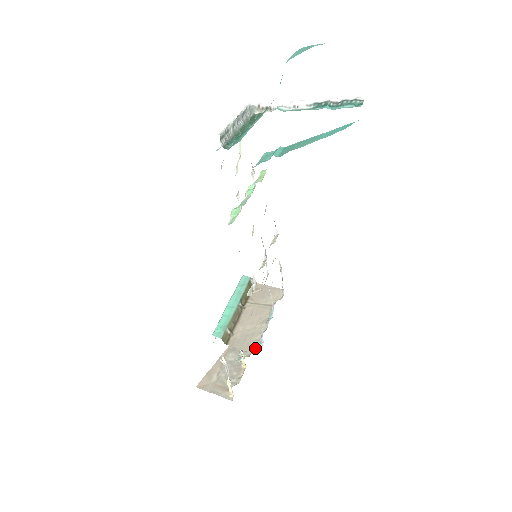
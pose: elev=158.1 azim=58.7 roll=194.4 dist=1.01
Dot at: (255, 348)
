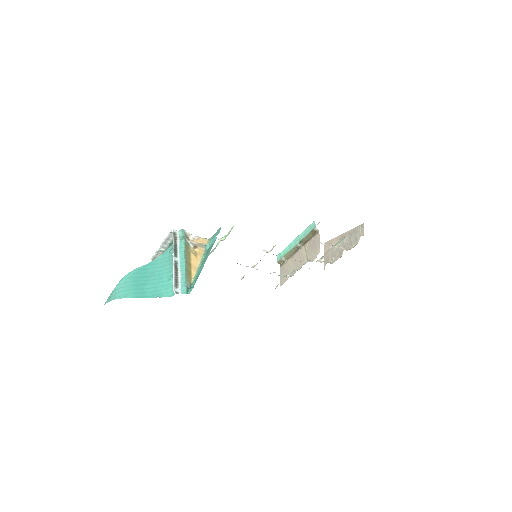
Dot at: (283, 282)
